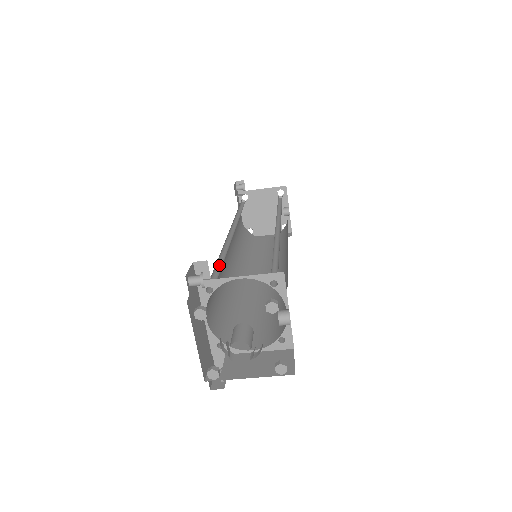
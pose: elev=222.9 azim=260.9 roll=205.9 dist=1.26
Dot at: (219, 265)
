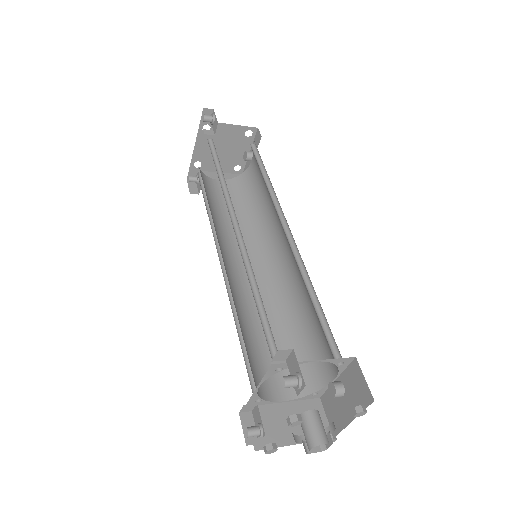
Dot at: (257, 306)
